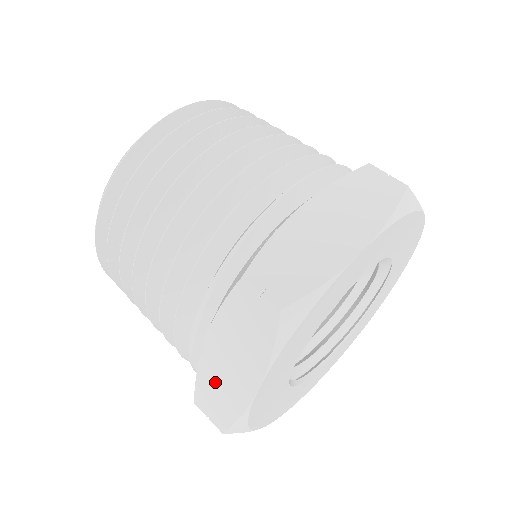
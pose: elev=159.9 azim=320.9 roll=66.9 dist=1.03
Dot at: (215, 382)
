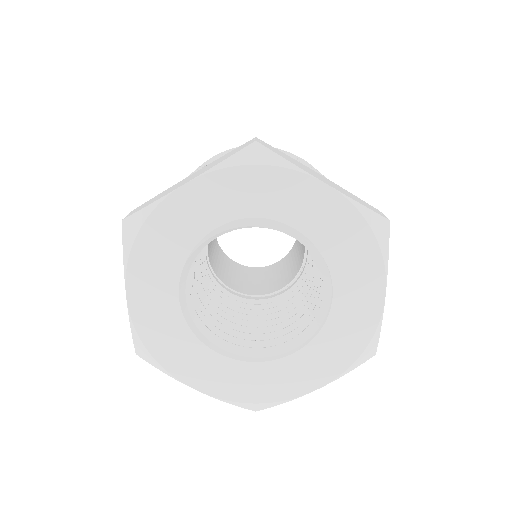
Dot at: occluded
